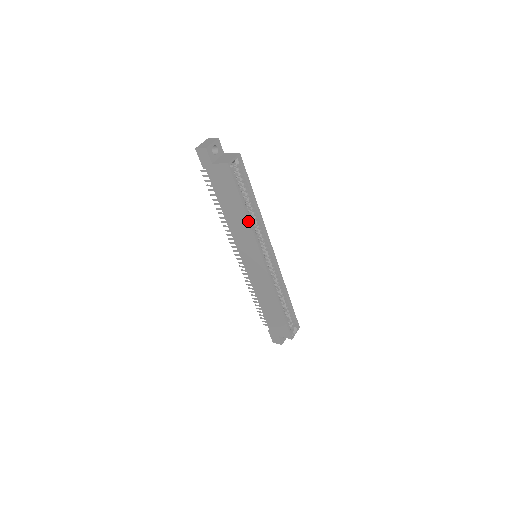
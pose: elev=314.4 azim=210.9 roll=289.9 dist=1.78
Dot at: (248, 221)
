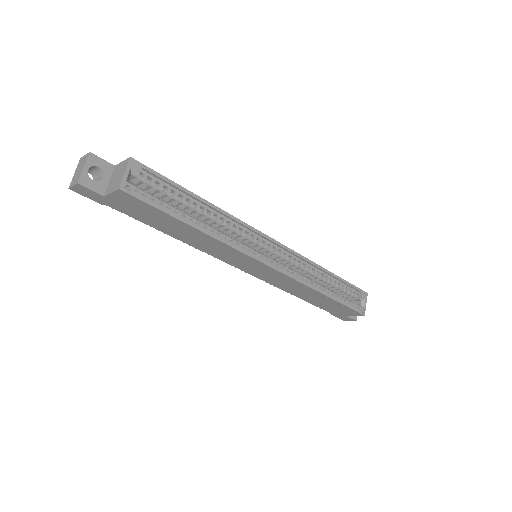
Dot at: (209, 236)
